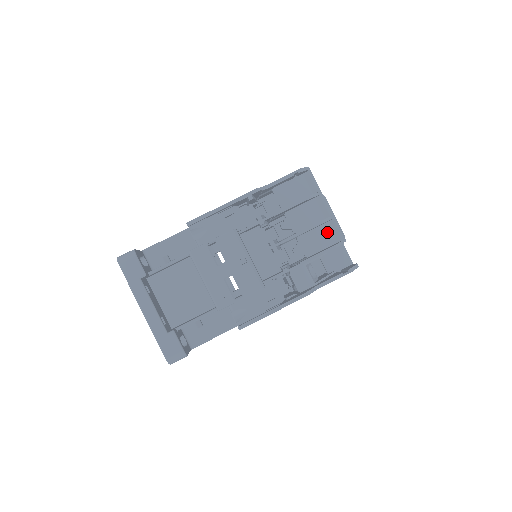
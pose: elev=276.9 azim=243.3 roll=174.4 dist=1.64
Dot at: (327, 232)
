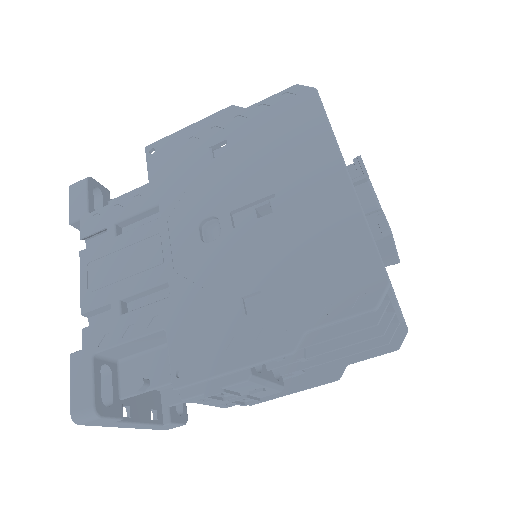
Dot at: occluded
